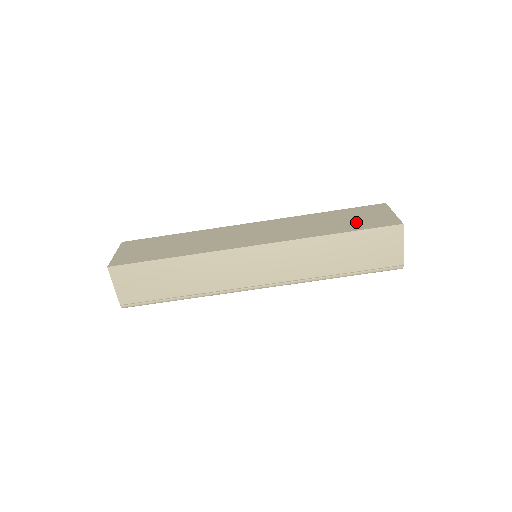
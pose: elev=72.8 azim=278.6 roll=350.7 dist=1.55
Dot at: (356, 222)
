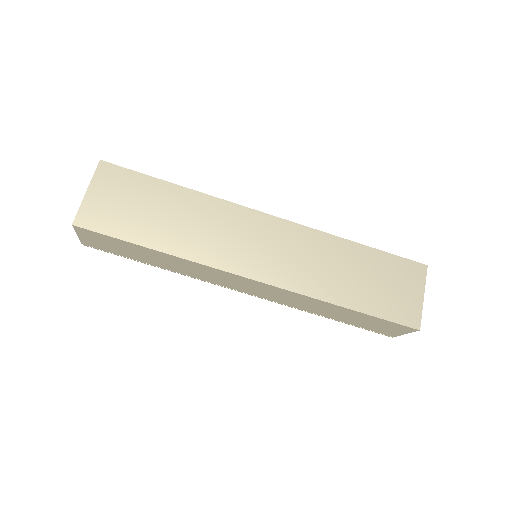
Dot at: (378, 295)
